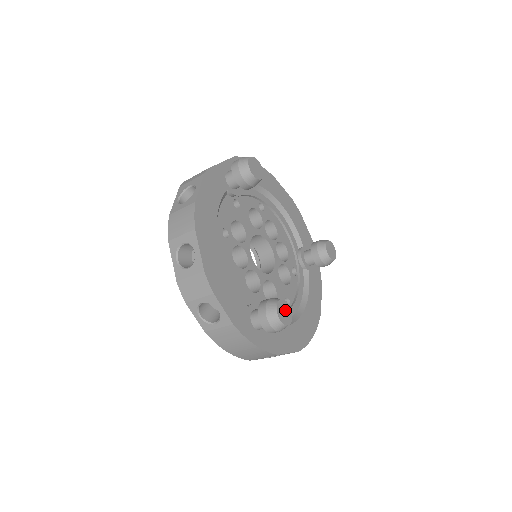
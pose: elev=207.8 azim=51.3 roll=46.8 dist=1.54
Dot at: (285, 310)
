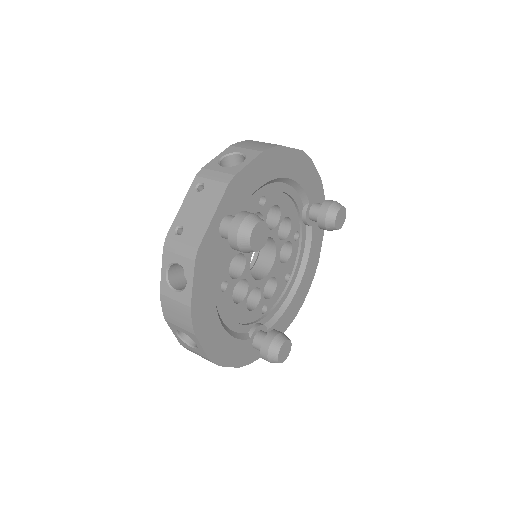
Dot at: (285, 349)
